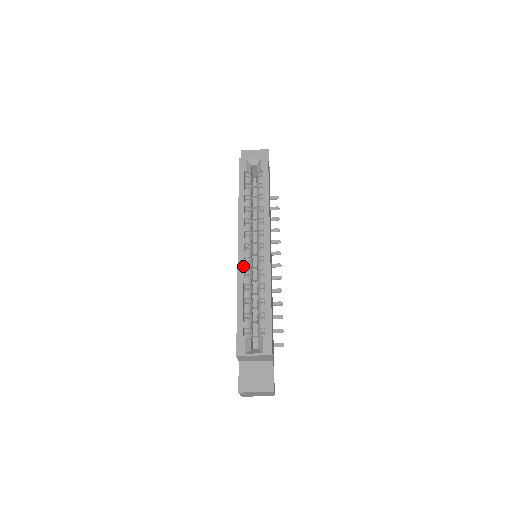
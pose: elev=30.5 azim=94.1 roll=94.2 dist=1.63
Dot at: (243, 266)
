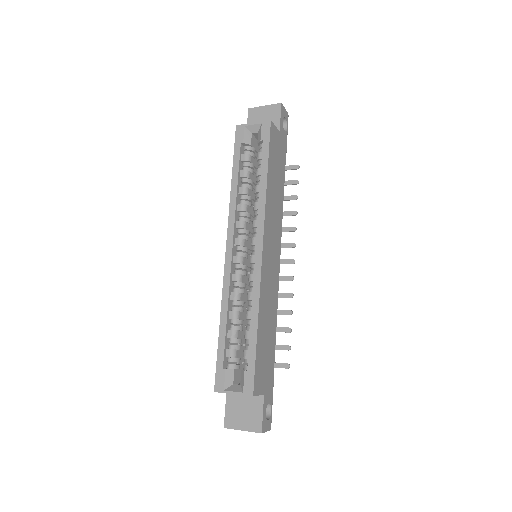
Dot at: (229, 277)
